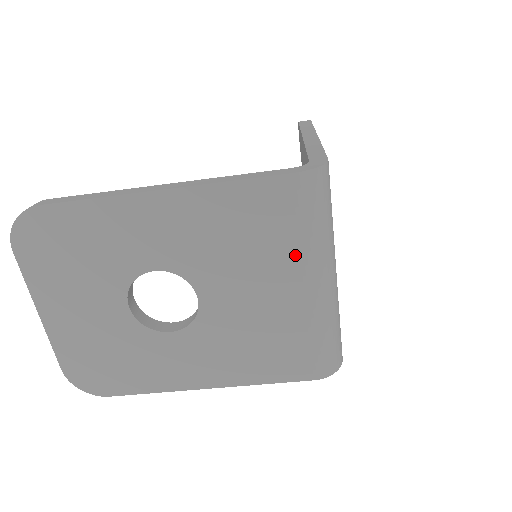
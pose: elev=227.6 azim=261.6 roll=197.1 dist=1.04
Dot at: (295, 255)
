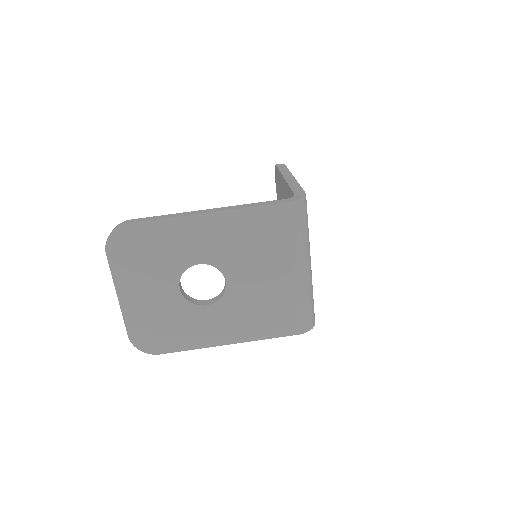
Dot at: (288, 252)
